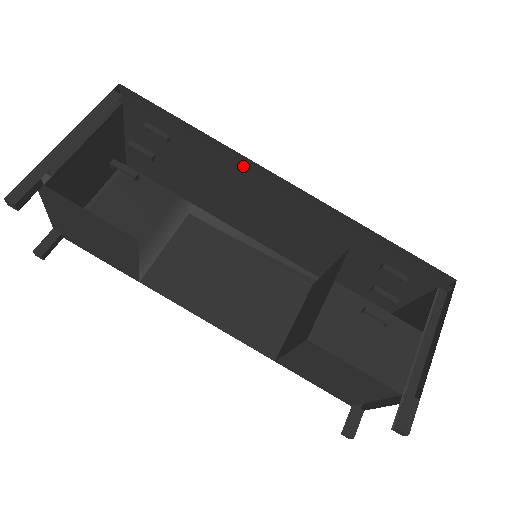
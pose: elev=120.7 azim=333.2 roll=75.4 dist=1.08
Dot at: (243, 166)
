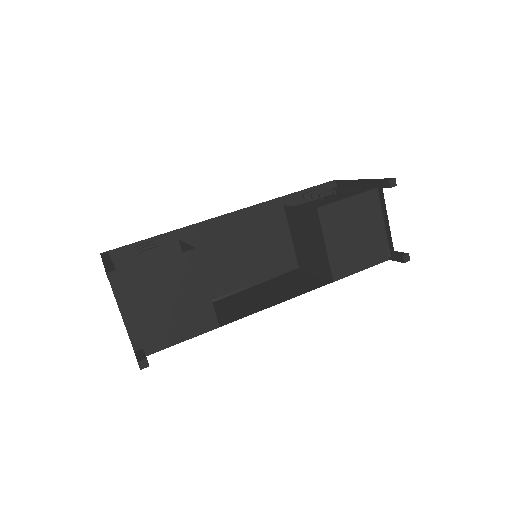
Dot at: (201, 223)
